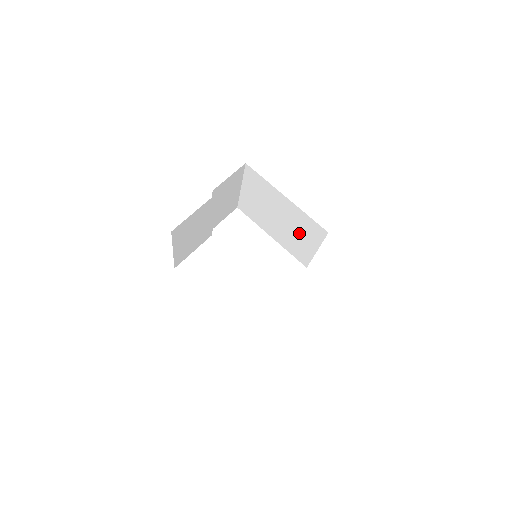
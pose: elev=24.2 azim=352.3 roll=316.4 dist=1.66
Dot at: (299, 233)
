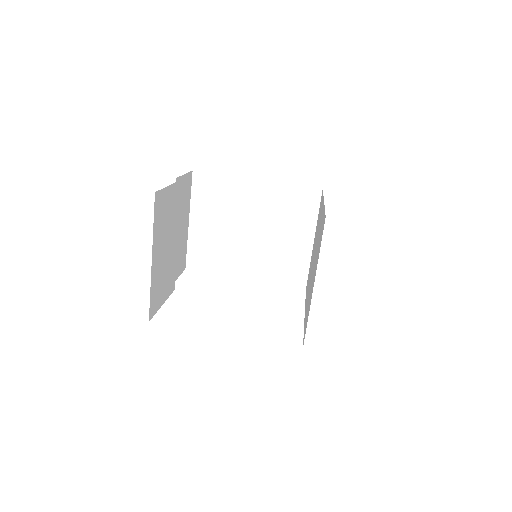
Dot at: (284, 229)
